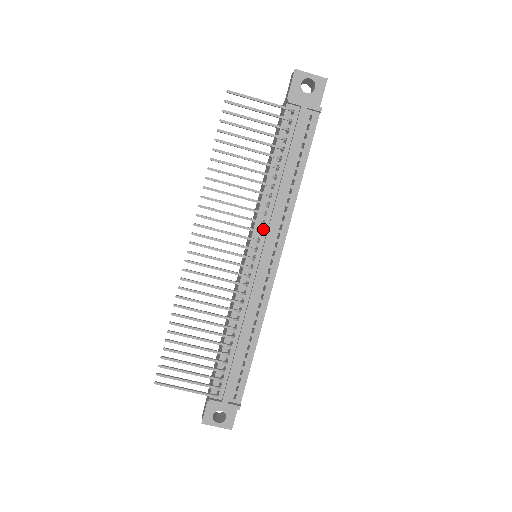
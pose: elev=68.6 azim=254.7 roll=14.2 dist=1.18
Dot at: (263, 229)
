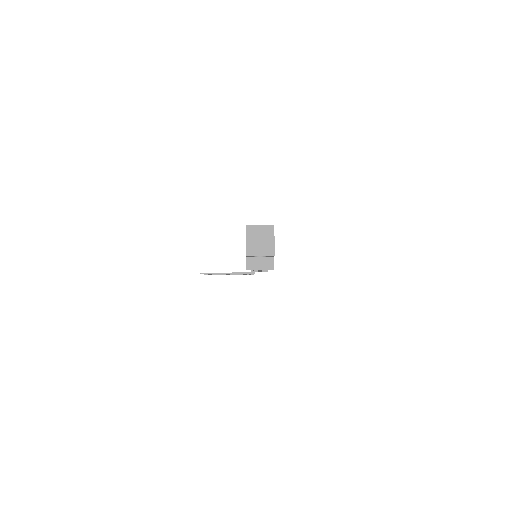
Dot at: occluded
